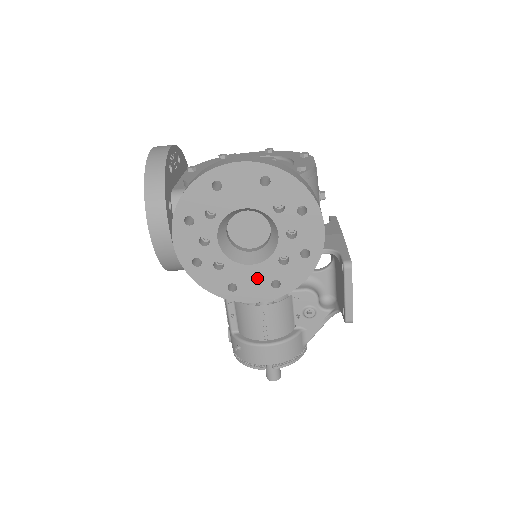
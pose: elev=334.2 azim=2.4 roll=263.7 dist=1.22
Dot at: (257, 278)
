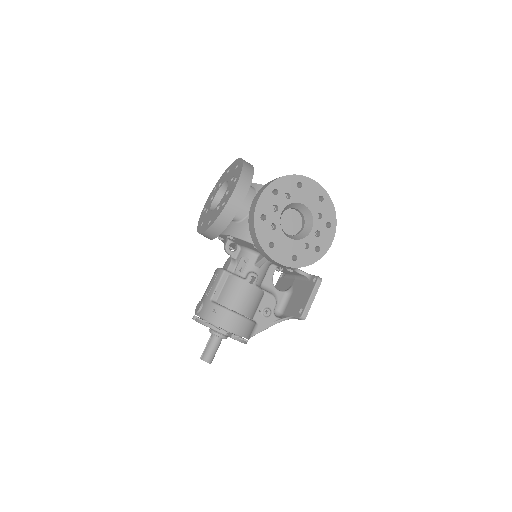
Dot at: (287, 248)
